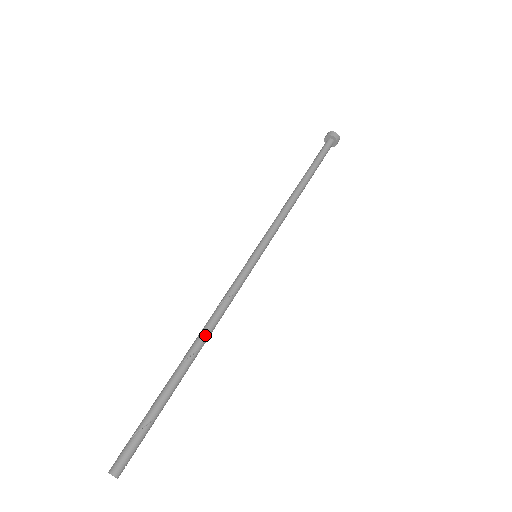
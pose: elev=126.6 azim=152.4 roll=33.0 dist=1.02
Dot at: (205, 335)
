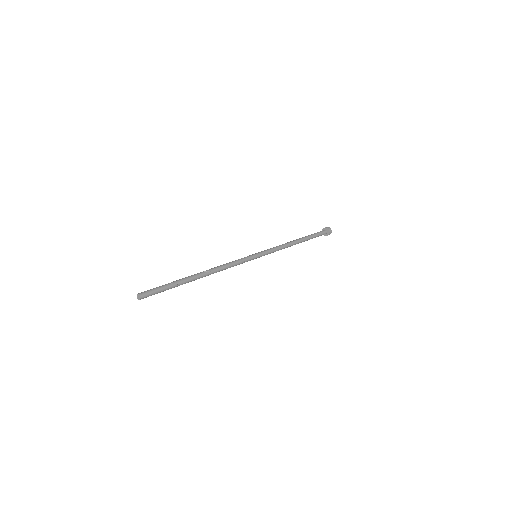
Dot at: (210, 269)
